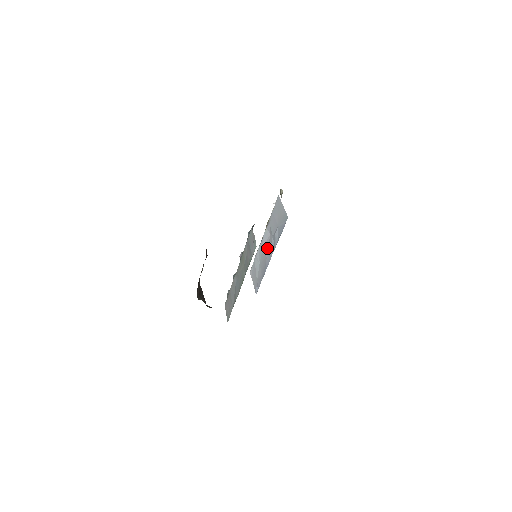
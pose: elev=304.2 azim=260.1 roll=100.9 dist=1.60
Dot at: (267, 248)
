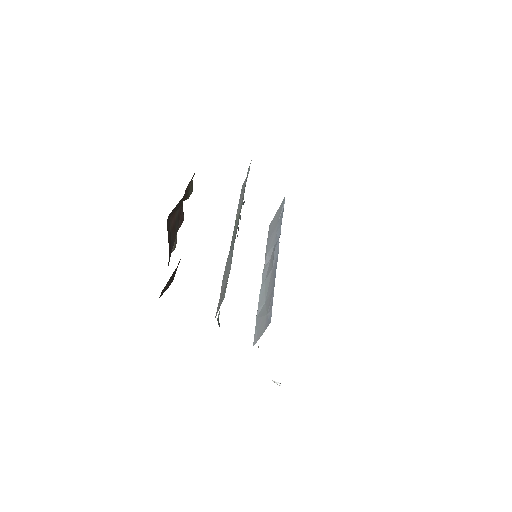
Dot at: (270, 266)
